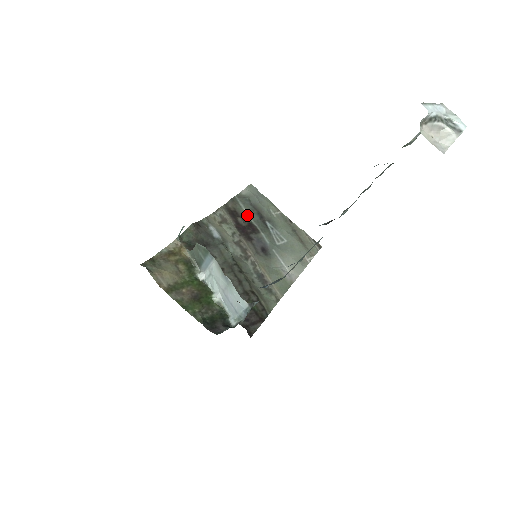
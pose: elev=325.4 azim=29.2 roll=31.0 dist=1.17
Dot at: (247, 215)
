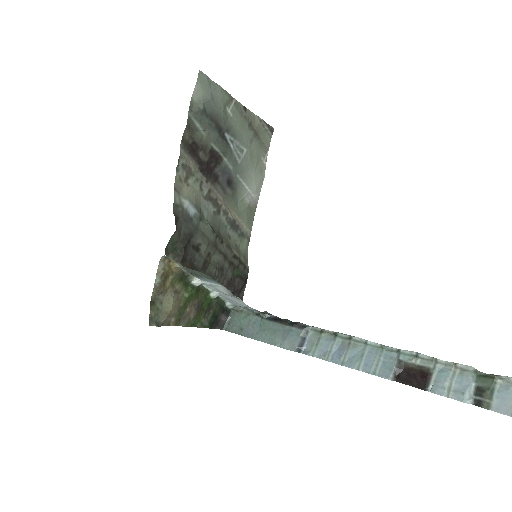
Dot at: (206, 139)
